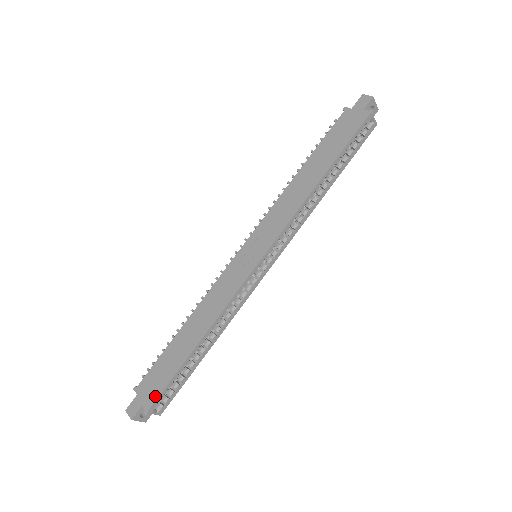
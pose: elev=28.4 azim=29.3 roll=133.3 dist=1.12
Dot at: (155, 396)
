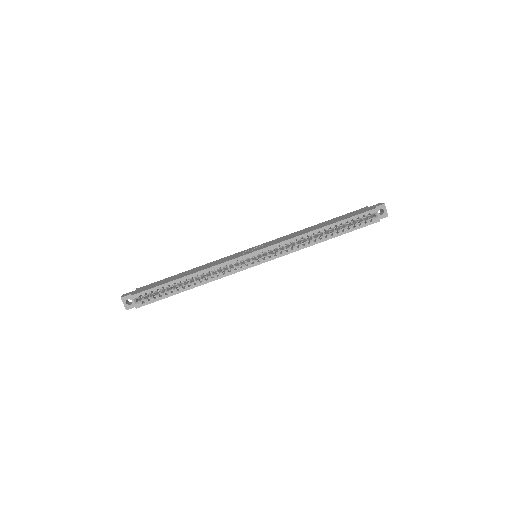
Dot at: (142, 291)
